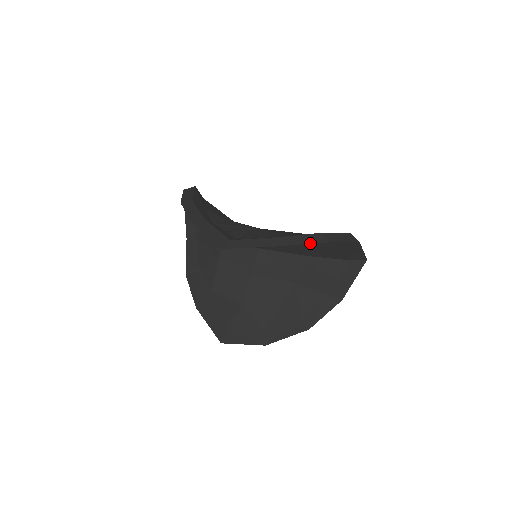
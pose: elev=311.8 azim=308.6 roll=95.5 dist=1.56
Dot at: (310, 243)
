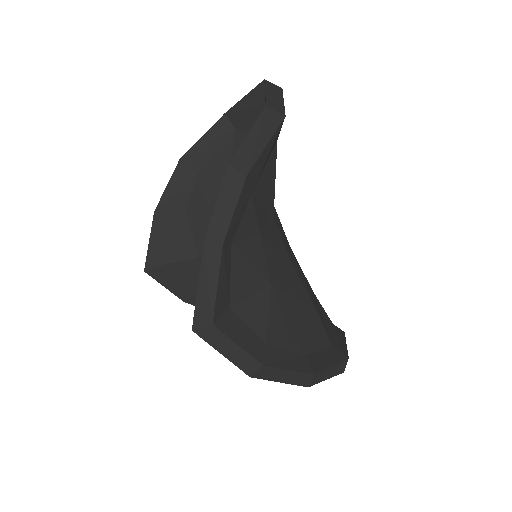
Dot at: (288, 383)
